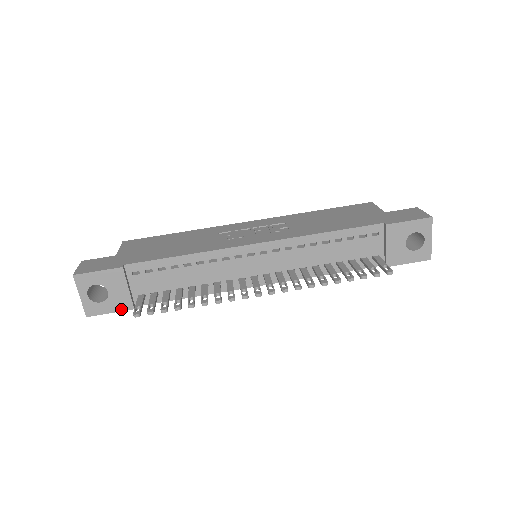
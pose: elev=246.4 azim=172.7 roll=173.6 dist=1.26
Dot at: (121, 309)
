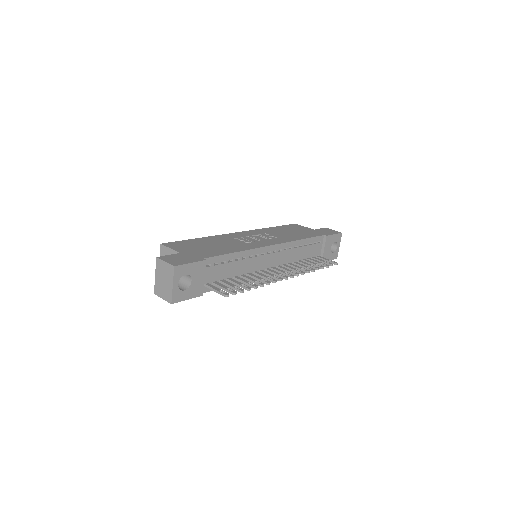
Dot at: (195, 296)
